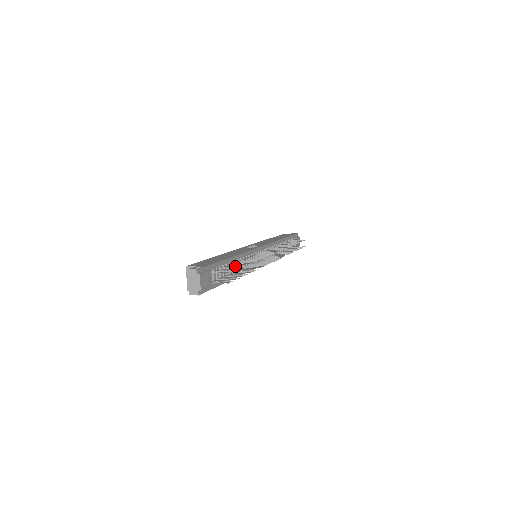
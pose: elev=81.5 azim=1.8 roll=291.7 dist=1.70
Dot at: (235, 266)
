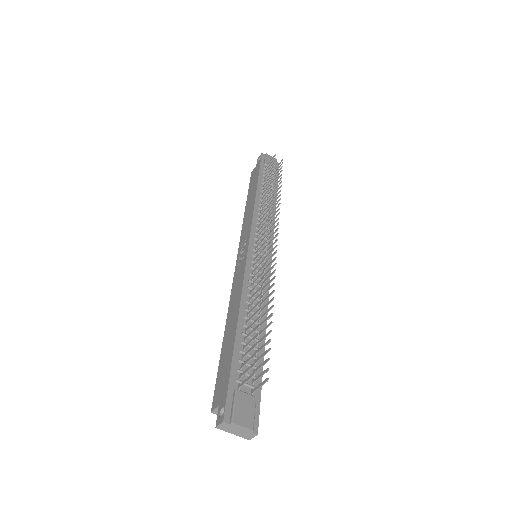
Dot at: (251, 322)
